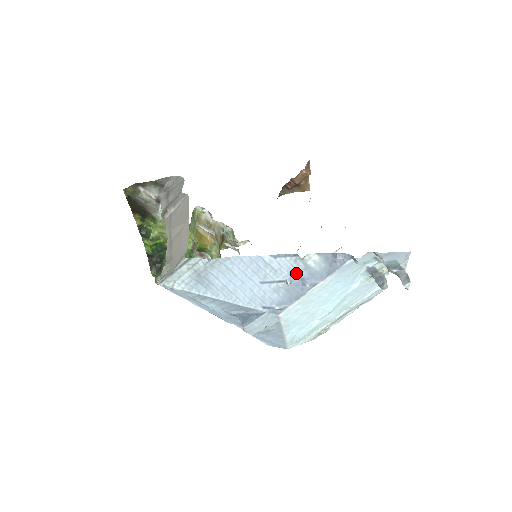
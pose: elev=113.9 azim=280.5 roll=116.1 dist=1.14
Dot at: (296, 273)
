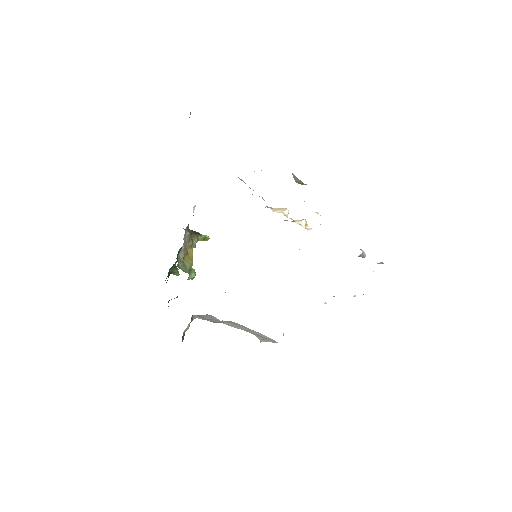
Dot at: occluded
